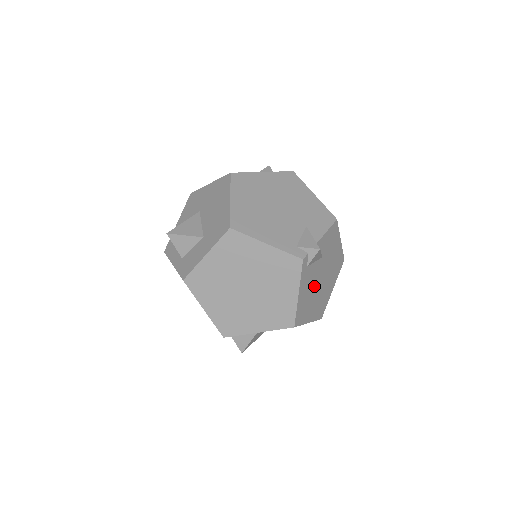
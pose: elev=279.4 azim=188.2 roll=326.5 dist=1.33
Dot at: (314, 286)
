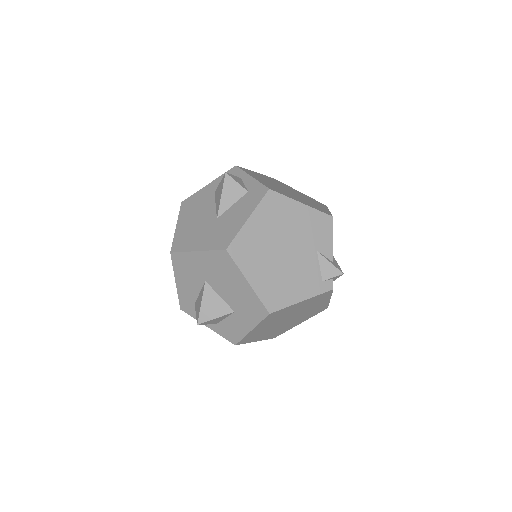
Dot at: occluded
